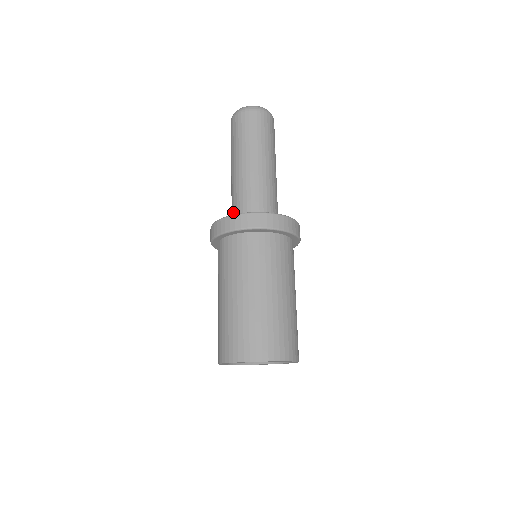
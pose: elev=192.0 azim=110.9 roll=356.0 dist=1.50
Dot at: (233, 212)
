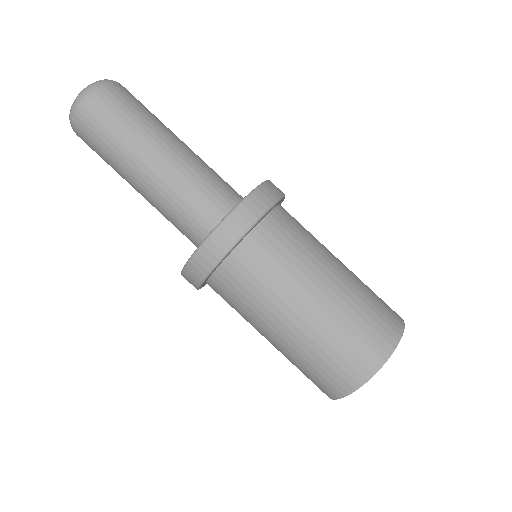
Dot at: (202, 215)
